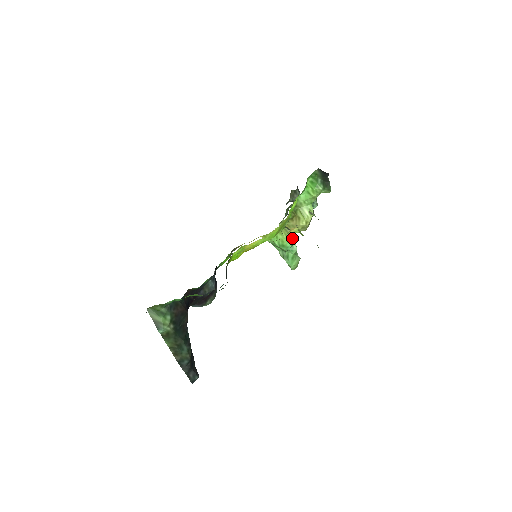
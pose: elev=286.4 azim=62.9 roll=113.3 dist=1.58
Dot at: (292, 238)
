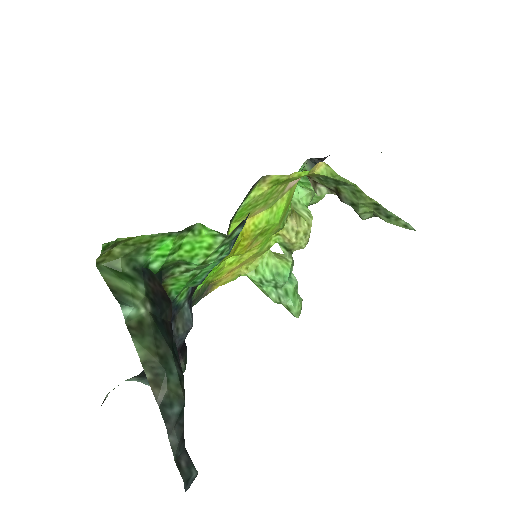
Dot at: (289, 262)
